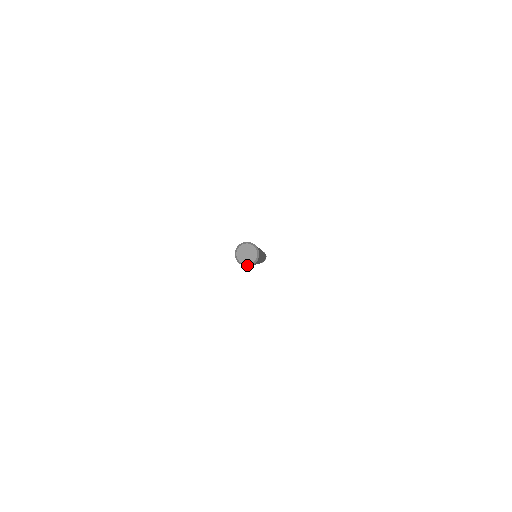
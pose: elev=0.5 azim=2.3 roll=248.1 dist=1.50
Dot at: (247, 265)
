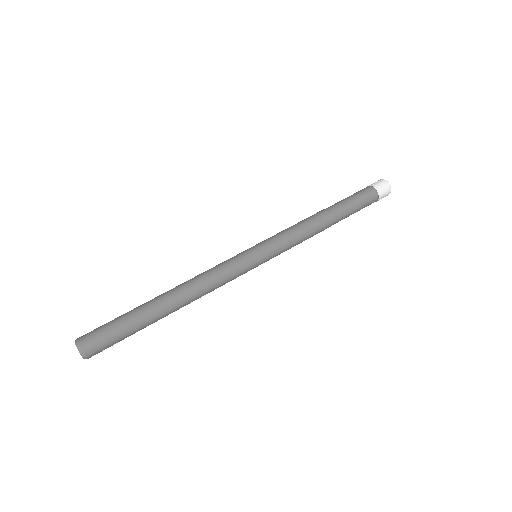
Dot at: occluded
